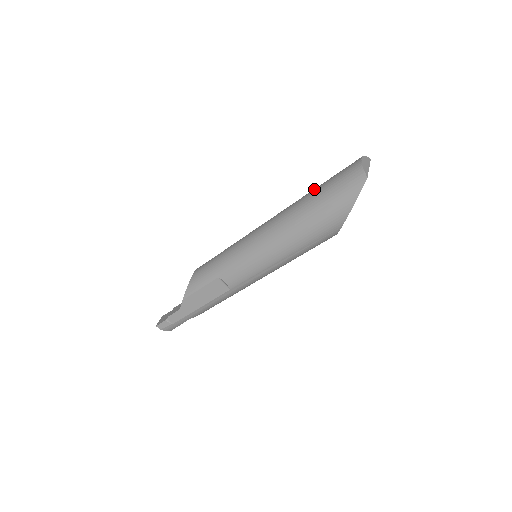
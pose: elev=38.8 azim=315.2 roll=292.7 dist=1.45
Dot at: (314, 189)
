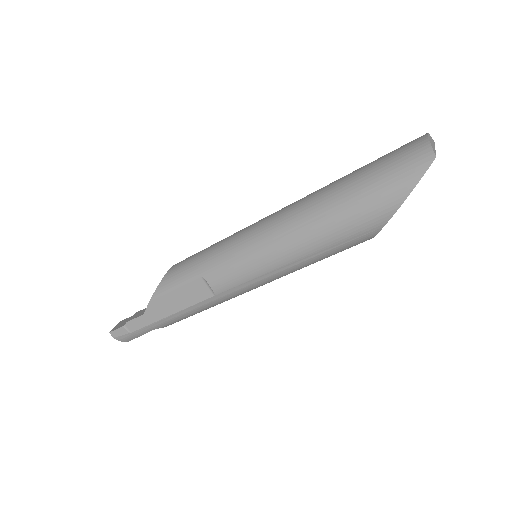
Dot at: (352, 172)
